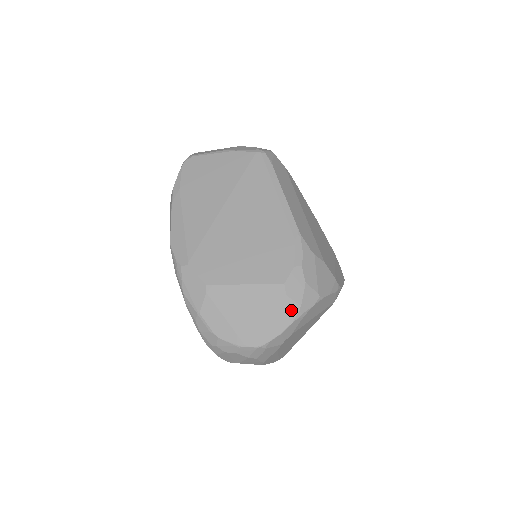
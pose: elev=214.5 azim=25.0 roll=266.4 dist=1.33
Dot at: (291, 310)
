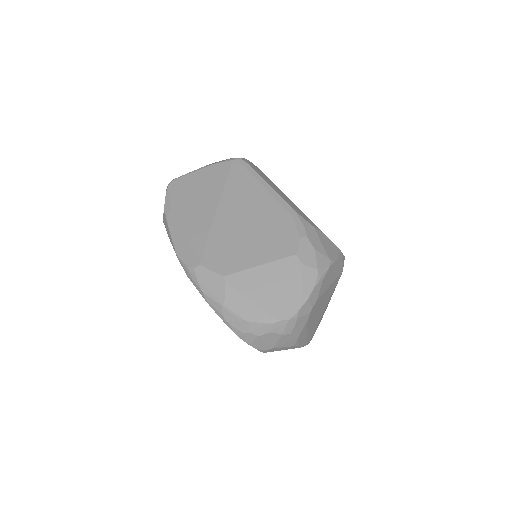
Dot at: (310, 276)
